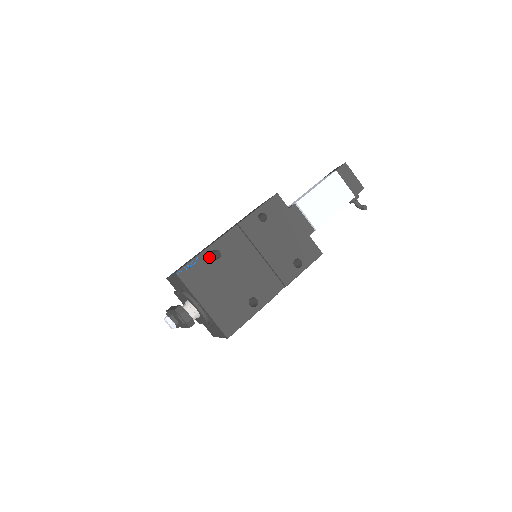
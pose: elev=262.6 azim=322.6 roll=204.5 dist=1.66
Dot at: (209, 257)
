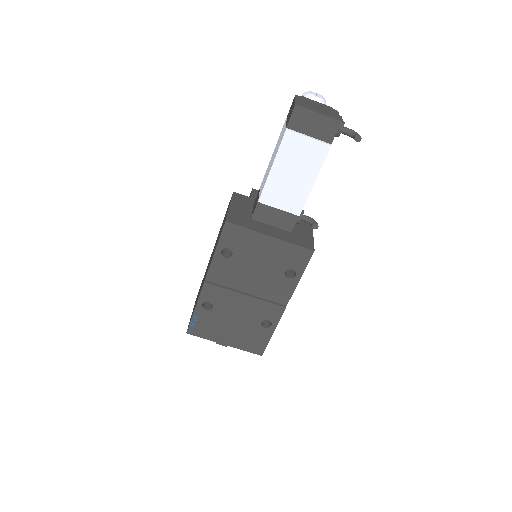
Dot at: (203, 310)
